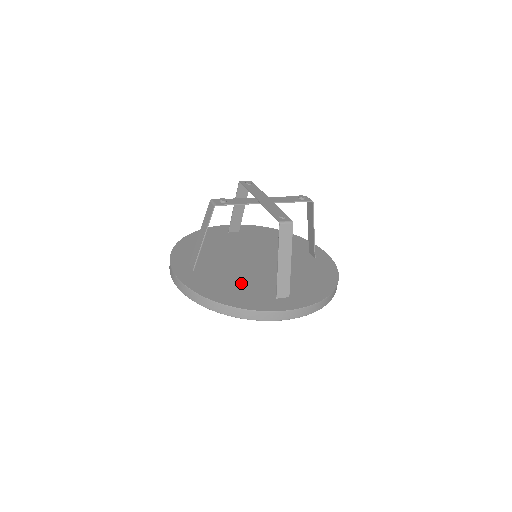
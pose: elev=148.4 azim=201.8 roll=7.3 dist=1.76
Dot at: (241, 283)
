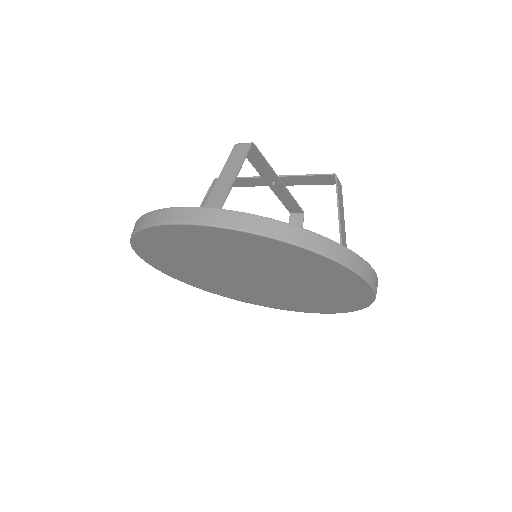
Dot at: occluded
